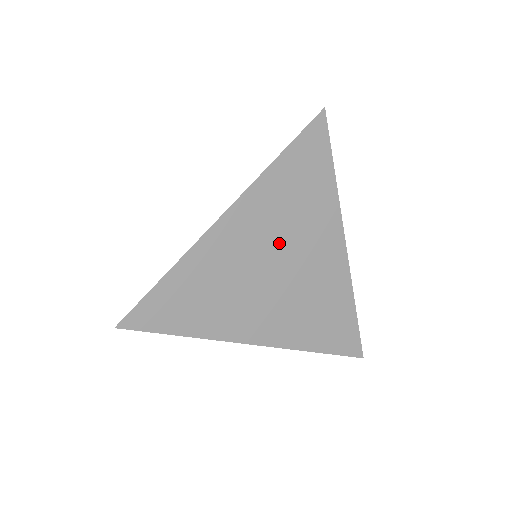
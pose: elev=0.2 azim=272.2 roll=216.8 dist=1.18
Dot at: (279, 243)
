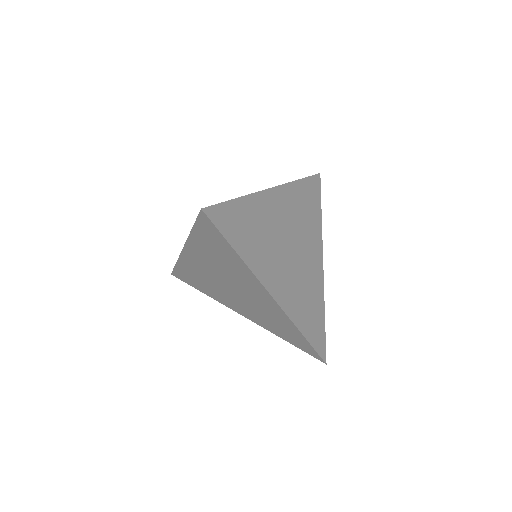
Dot at: (294, 231)
